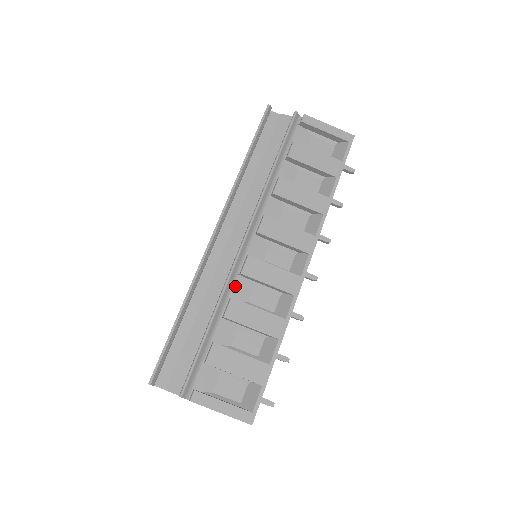
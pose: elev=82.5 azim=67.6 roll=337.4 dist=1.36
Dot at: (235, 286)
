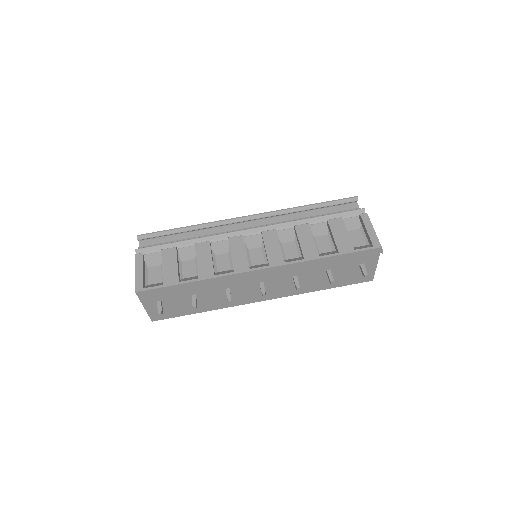
Dot at: (220, 242)
